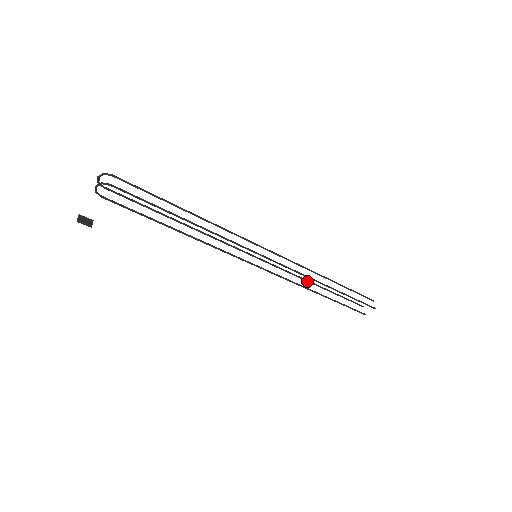
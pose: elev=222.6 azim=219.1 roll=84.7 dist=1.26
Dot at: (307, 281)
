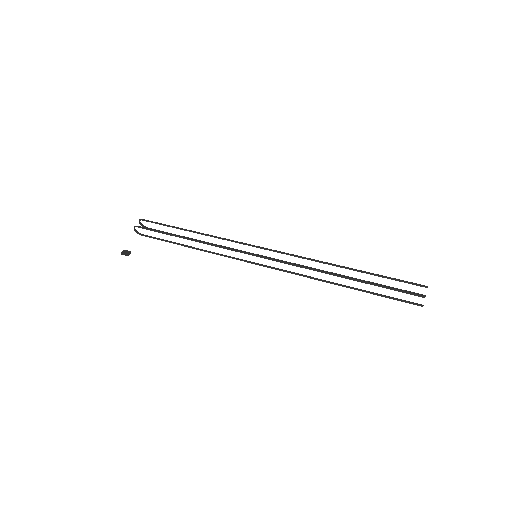
Dot at: occluded
